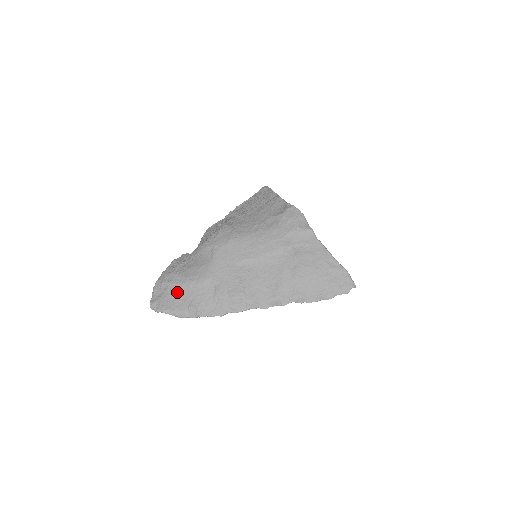
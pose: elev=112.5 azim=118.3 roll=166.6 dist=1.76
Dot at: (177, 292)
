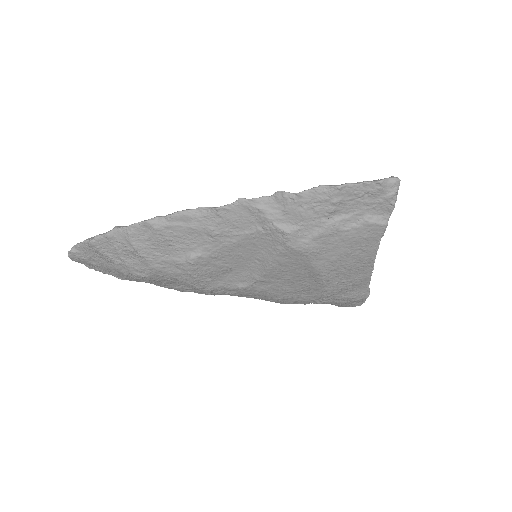
Dot at: occluded
